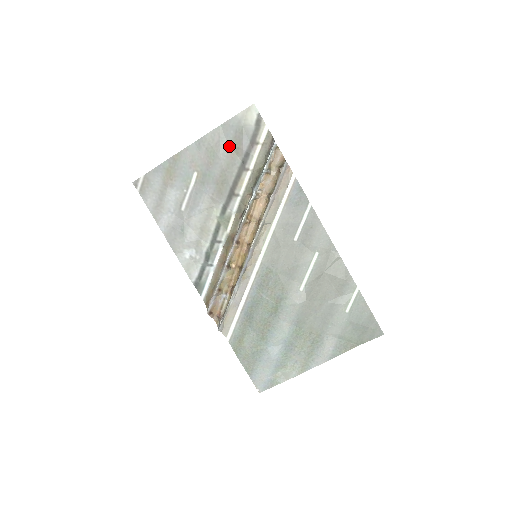
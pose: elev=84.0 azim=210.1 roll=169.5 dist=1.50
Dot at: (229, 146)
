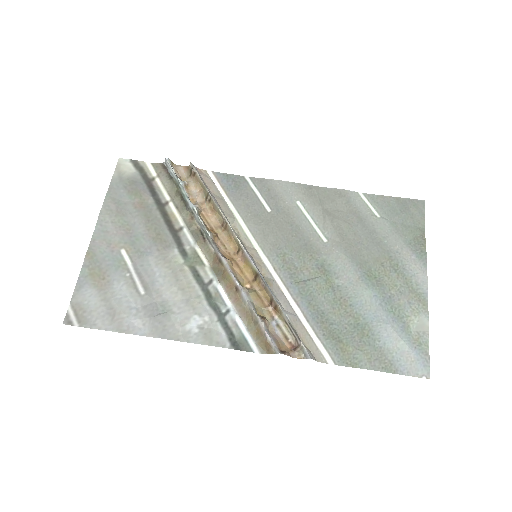
Dot at: (131, 202)
